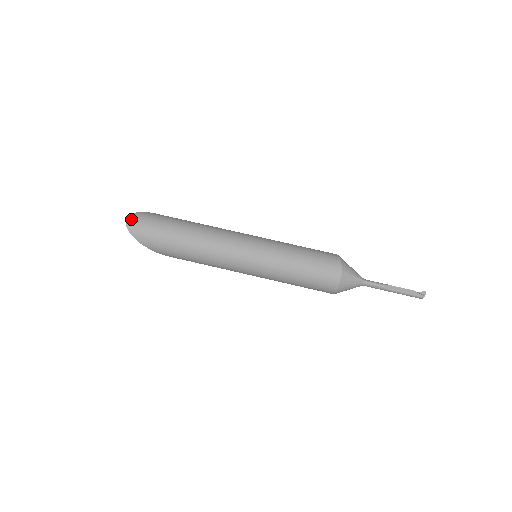
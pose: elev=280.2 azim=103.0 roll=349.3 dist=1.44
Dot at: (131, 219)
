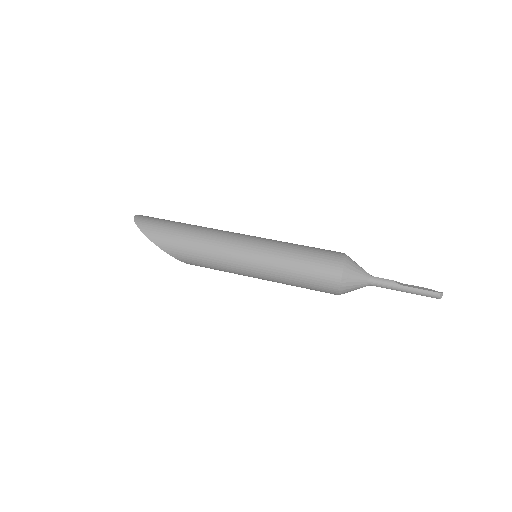
Dot at: (140, 215)
